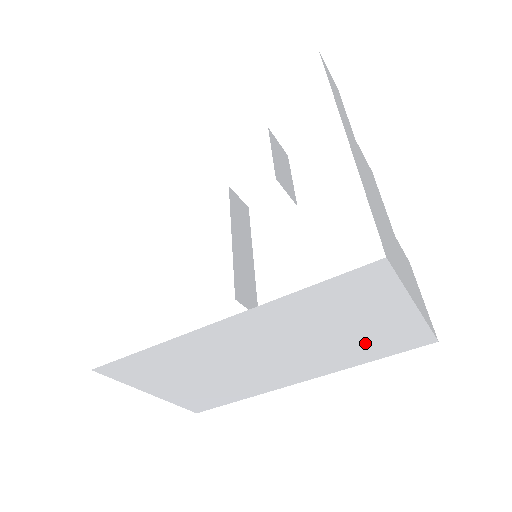
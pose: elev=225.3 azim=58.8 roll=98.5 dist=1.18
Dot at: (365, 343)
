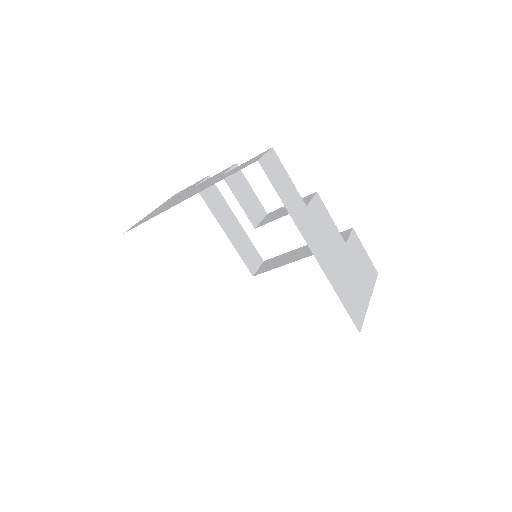
Dot at: occluded
